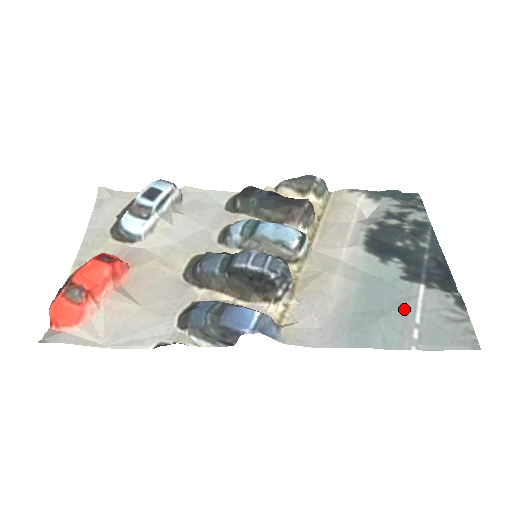
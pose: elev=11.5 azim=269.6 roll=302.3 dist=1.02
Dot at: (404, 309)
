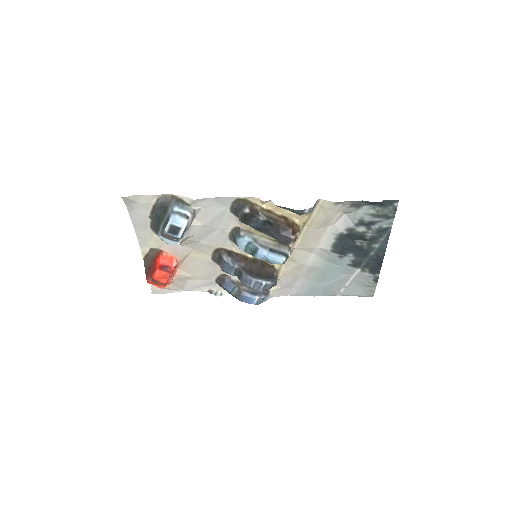
Dot at: (341, 281)
